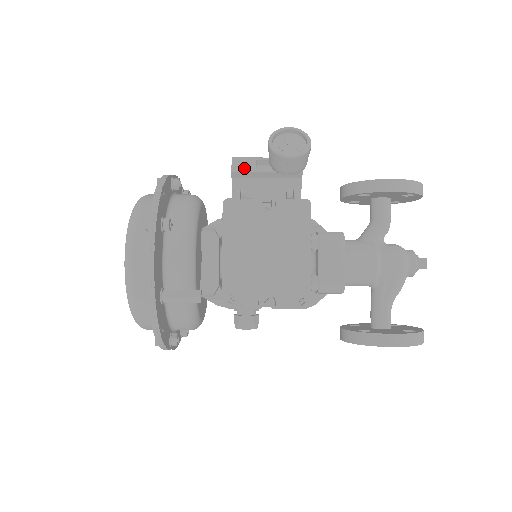
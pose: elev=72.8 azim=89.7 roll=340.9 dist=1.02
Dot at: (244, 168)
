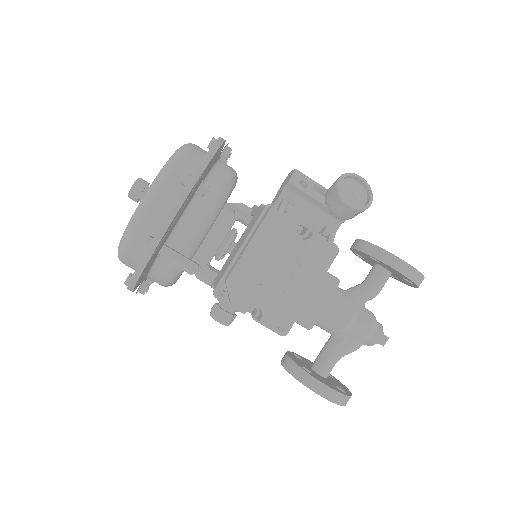
Dot at: occluded
